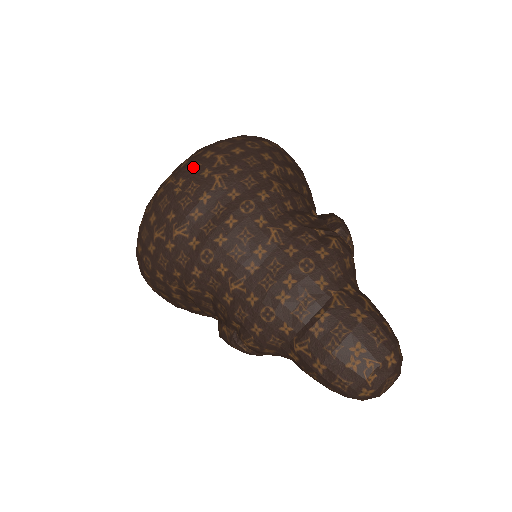
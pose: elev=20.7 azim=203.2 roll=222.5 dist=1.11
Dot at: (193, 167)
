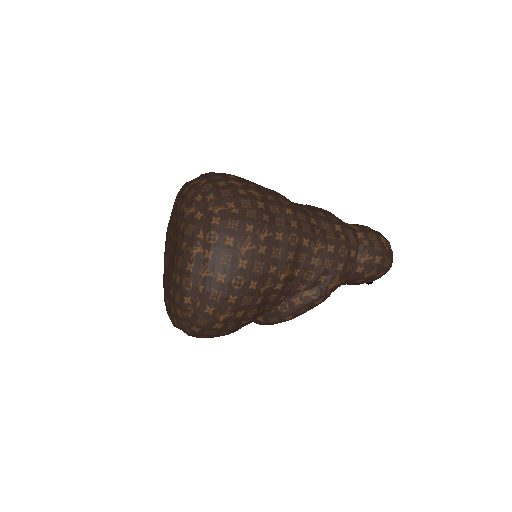
Dot at: (227, 193)
